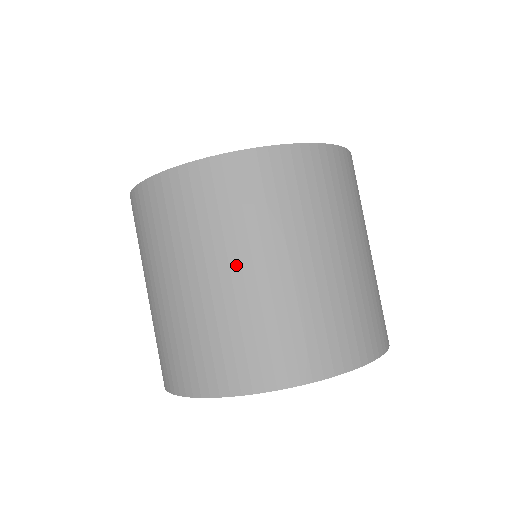
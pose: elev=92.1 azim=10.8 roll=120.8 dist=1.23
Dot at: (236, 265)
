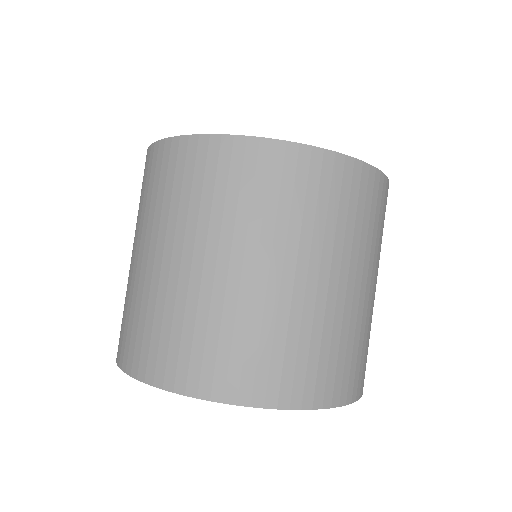
Dot at: (291, 266)
